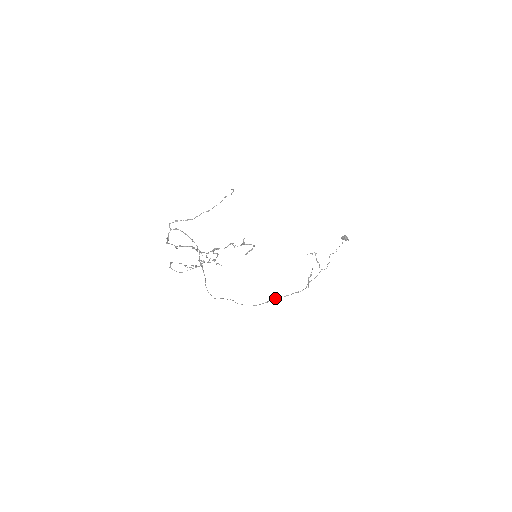
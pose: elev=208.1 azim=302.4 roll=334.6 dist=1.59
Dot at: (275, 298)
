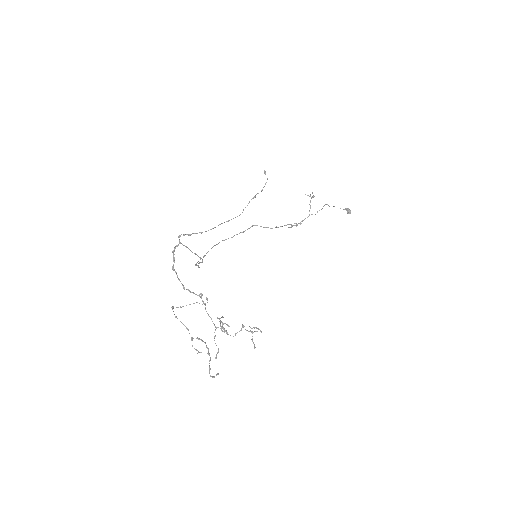
Dot at: occluded
